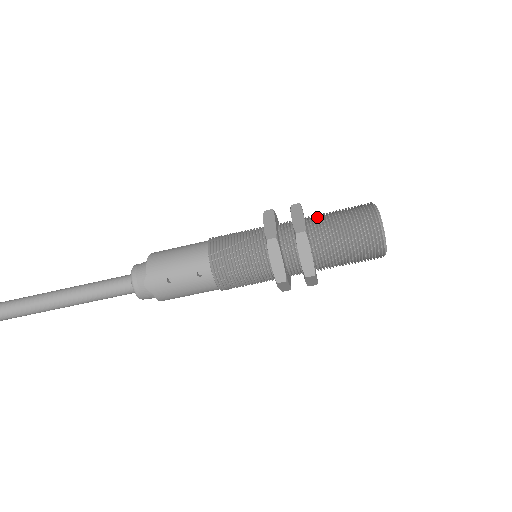
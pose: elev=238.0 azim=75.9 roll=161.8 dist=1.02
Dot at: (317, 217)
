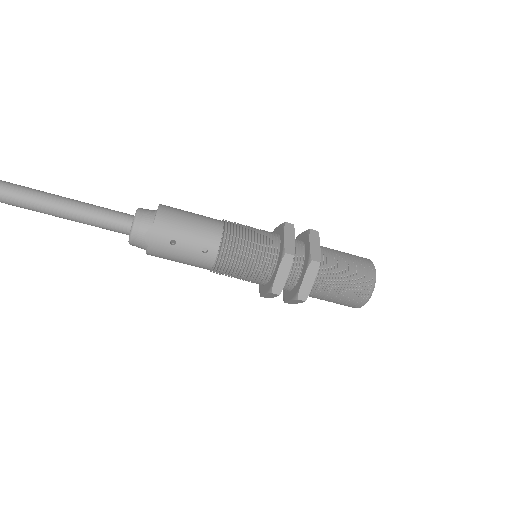
Dot at: (326, 250)
